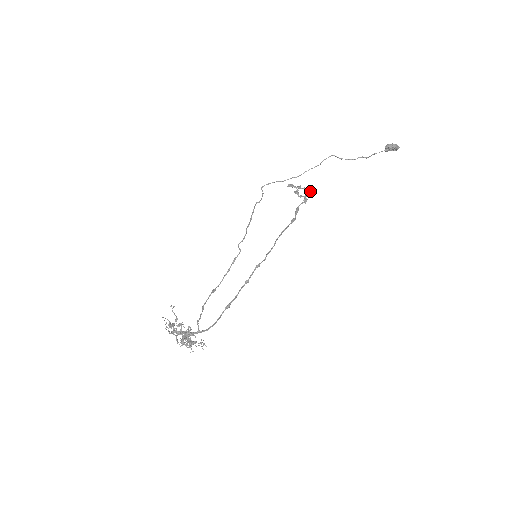
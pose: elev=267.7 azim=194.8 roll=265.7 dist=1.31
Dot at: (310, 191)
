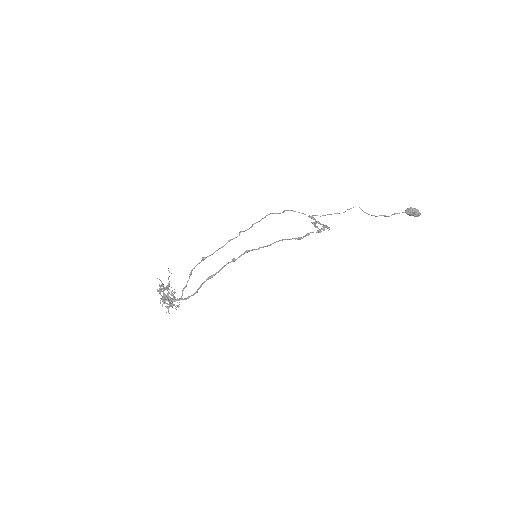
Dot at: (327, 228)
